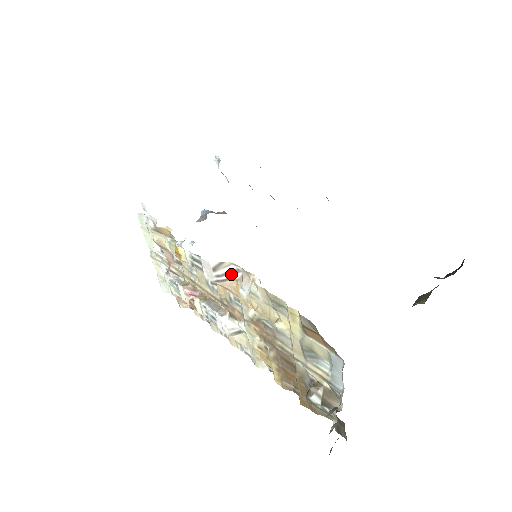
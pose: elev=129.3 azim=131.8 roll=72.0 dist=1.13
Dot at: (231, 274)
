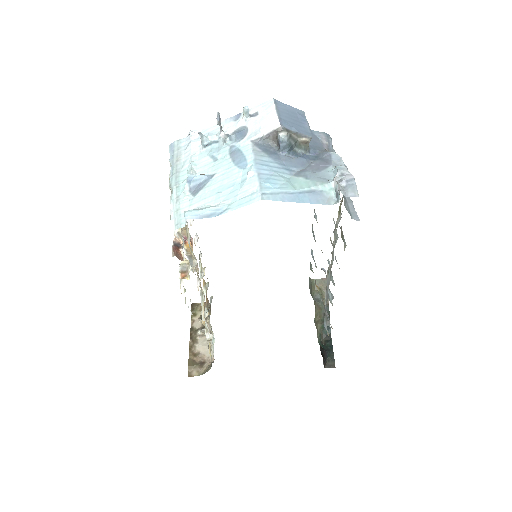
Dot at: occluded
